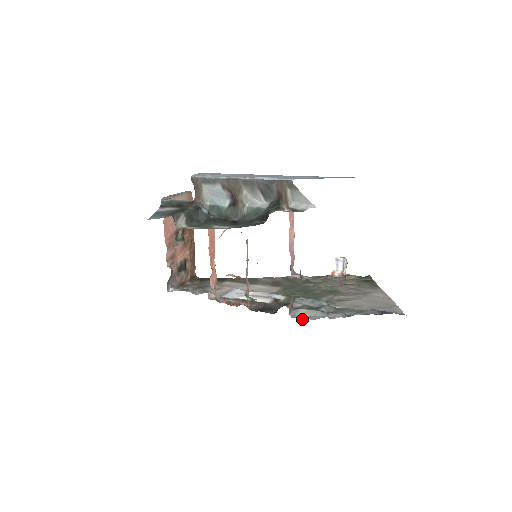
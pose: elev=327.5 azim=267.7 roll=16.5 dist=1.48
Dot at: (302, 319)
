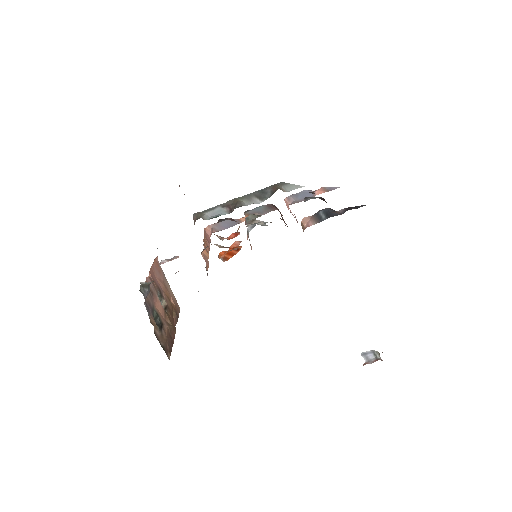
Dot at: occluded
